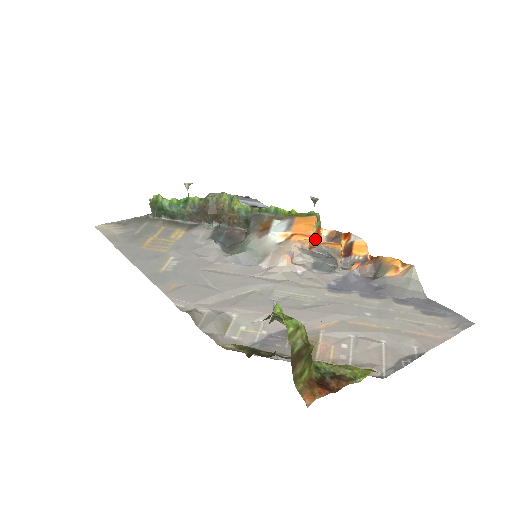
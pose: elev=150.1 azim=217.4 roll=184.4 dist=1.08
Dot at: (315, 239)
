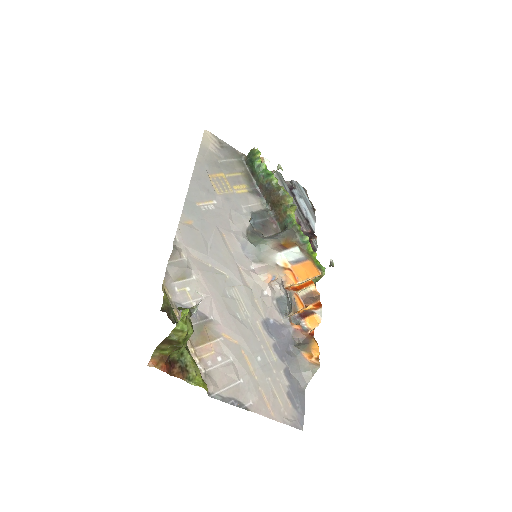
Dot at: (299, 286)
